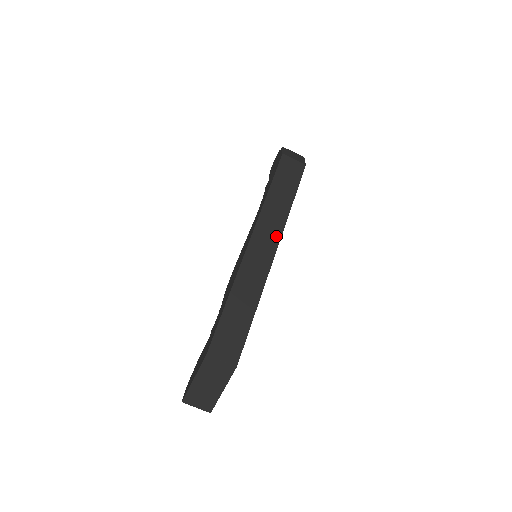
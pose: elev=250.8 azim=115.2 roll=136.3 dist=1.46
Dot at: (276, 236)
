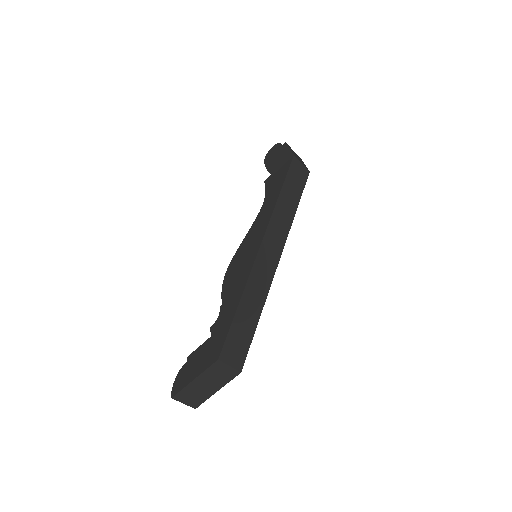
Dot at: (282, 242)
